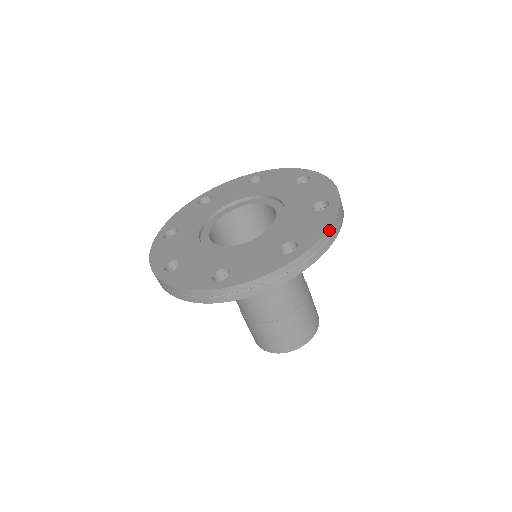
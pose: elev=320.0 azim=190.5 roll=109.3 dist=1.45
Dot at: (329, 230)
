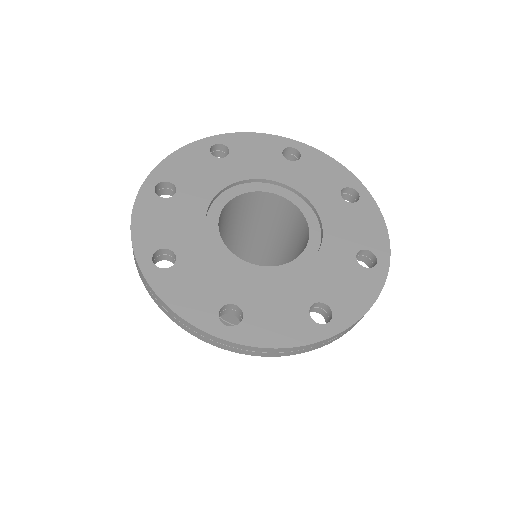
Dot at: (279, 349)
